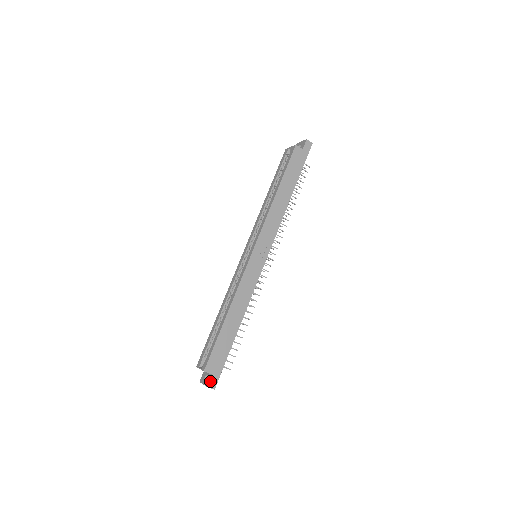
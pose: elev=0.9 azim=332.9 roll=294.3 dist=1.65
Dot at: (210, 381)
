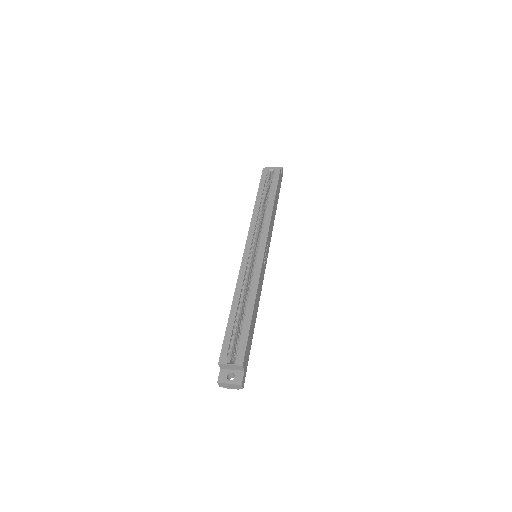
Dot at: (243, 378)
